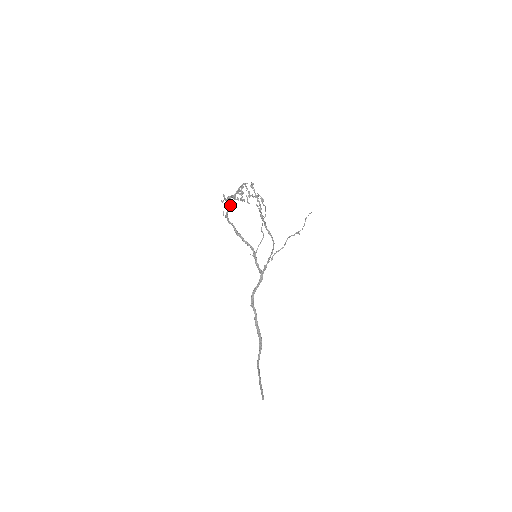
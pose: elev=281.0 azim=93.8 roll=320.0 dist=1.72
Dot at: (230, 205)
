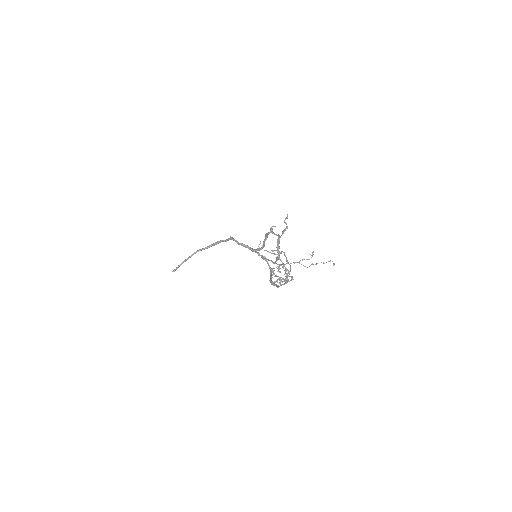
Dot at: (272, 251)
